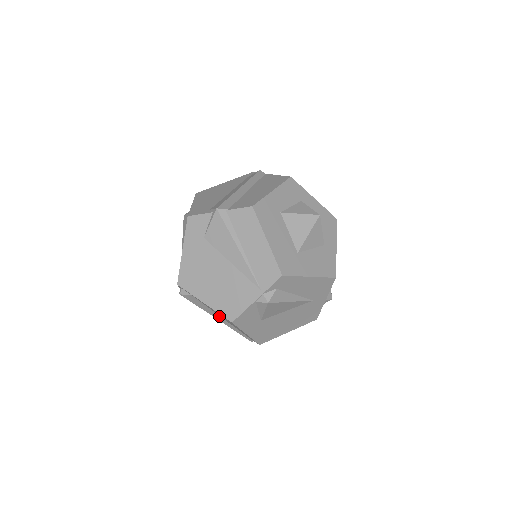
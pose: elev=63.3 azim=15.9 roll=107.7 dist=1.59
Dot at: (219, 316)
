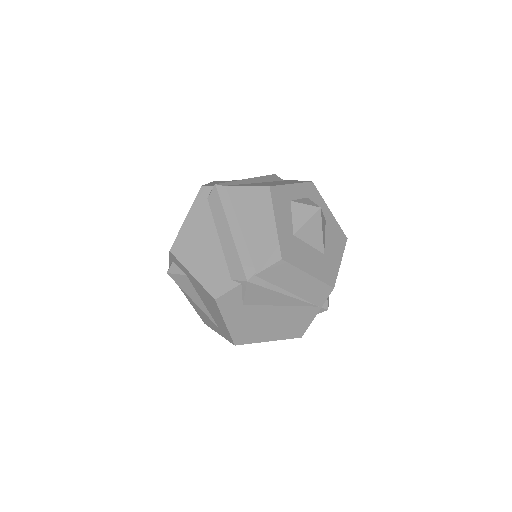
Dot at: occluded
